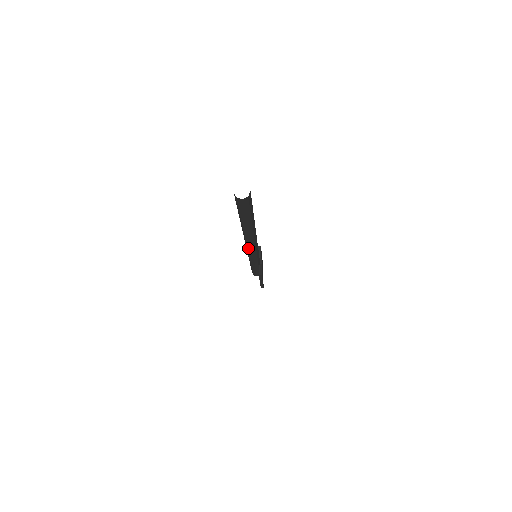
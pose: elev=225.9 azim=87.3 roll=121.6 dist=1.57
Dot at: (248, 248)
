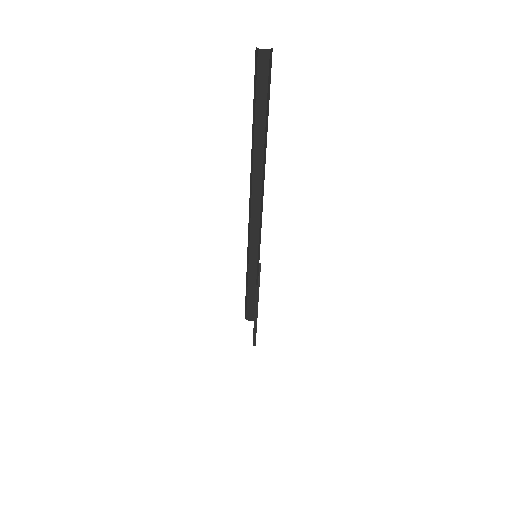
Dot at: (251, 214)
